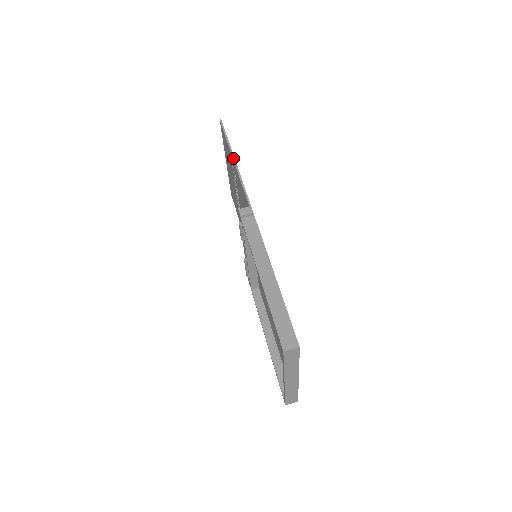
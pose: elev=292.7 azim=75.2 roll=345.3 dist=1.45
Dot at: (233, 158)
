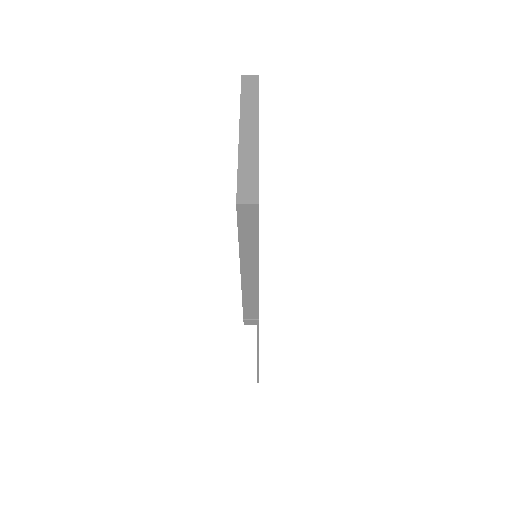
Dot at: occluded
